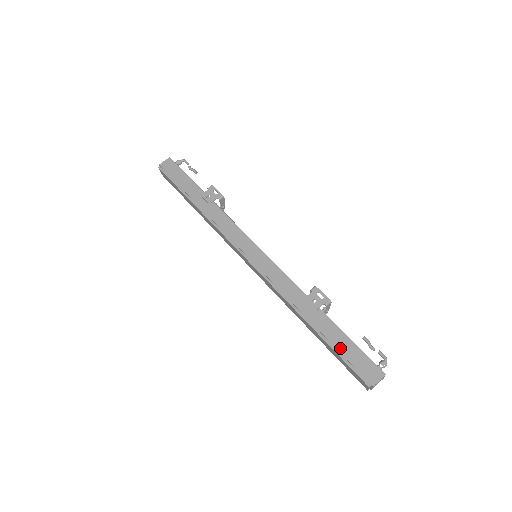
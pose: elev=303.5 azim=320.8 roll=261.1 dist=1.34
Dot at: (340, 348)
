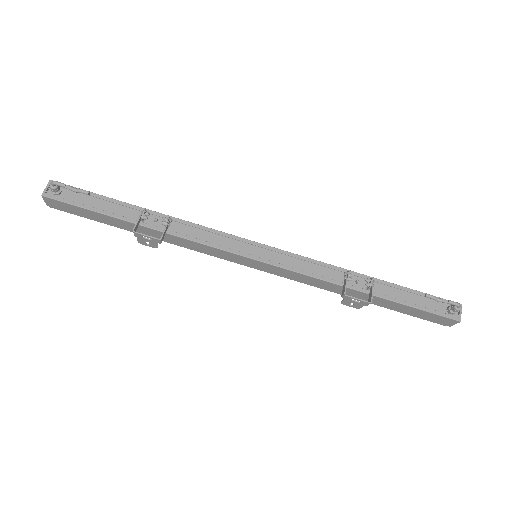
Dot at: (403, 312)
